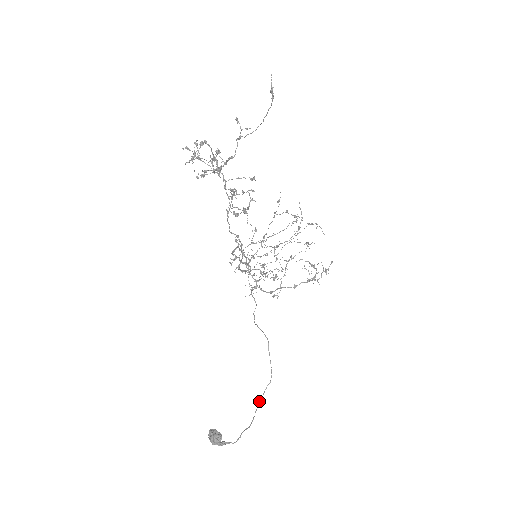
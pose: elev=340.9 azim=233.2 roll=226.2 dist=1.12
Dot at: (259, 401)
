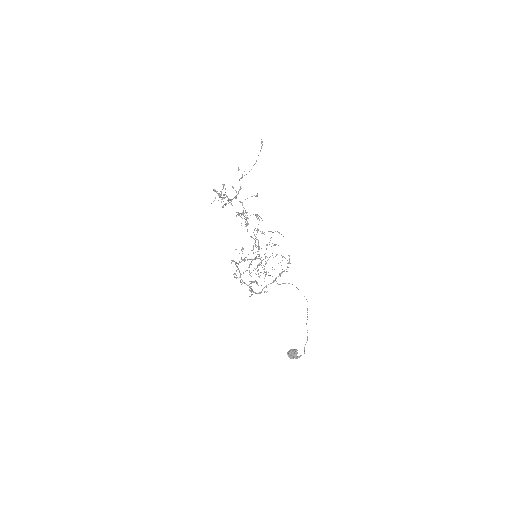
Dot at: occluded
